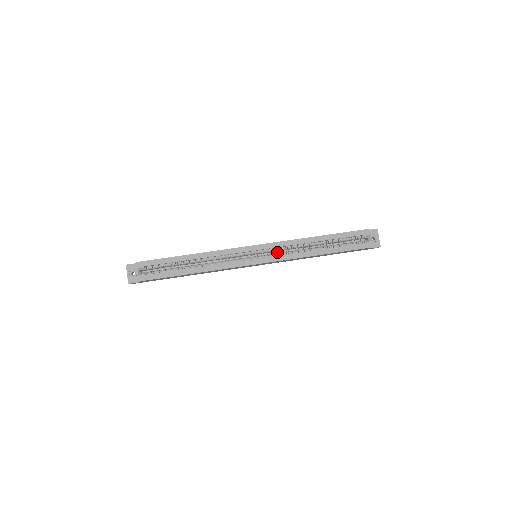
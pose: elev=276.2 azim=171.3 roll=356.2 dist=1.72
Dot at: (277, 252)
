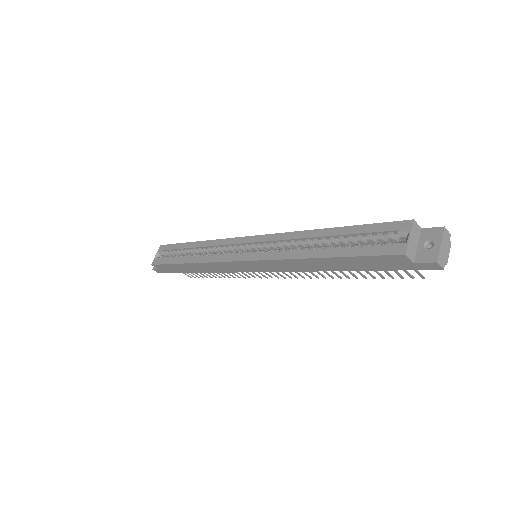
Dot at: occluded
